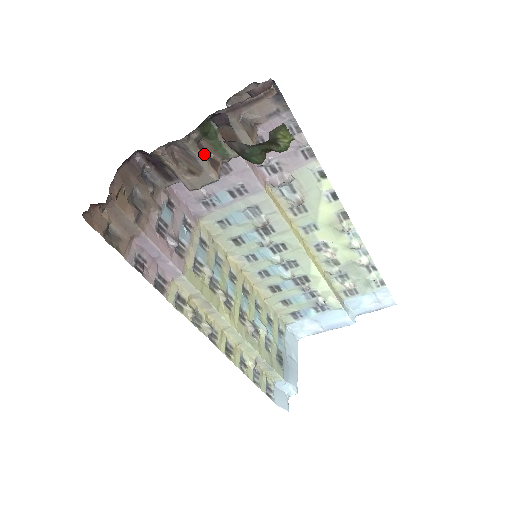
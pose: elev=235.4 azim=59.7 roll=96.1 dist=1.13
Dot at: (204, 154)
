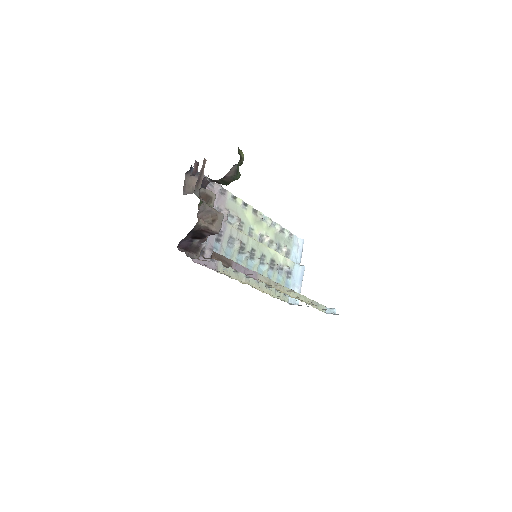
Dot at: occluded
